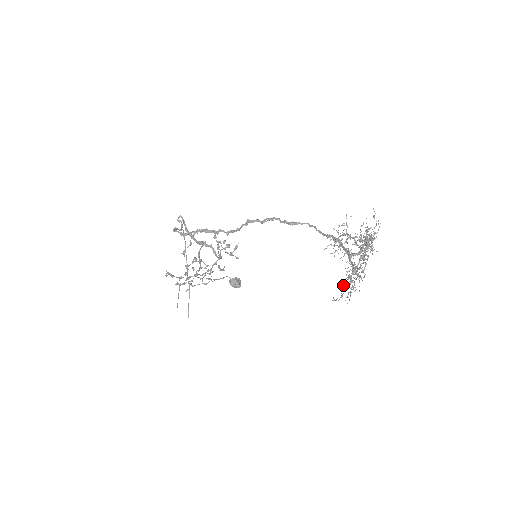
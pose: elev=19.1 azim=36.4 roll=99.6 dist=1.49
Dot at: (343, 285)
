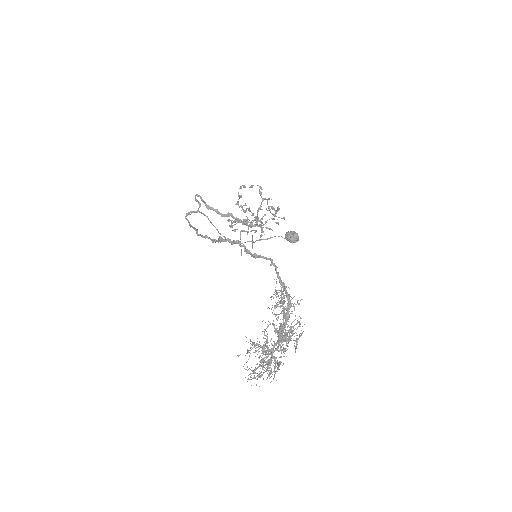
Dot at: (254, 372)
